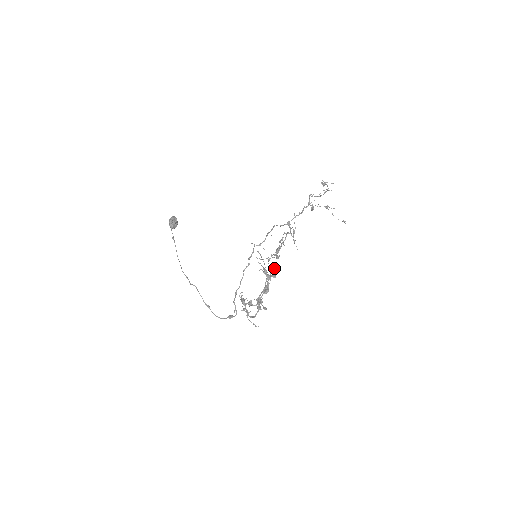
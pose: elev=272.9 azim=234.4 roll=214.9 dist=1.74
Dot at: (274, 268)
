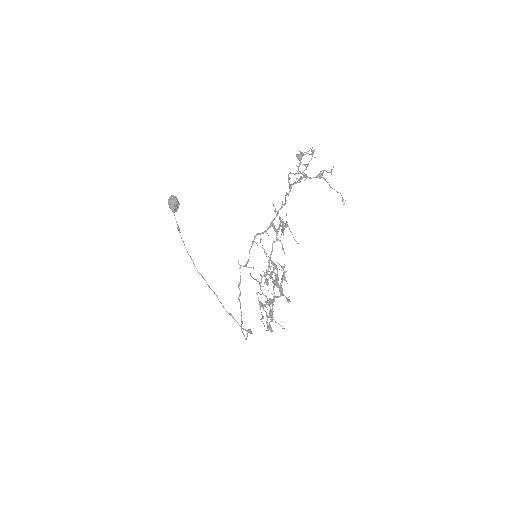
Dot at: (277, 273)
